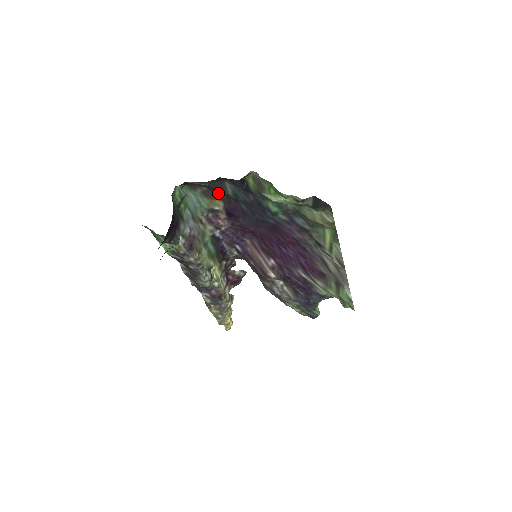
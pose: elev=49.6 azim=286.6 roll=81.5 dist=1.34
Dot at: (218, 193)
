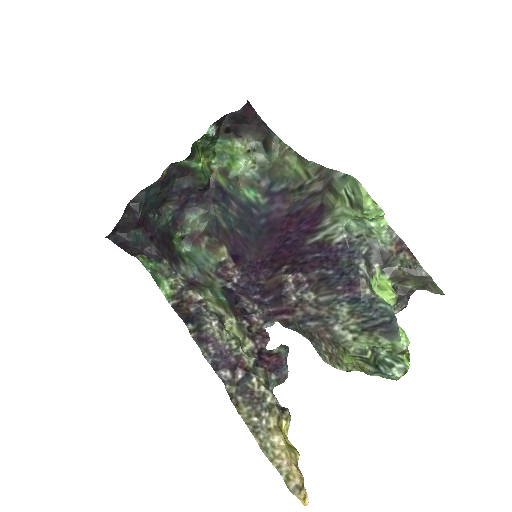
Dot at: (218, 238)
